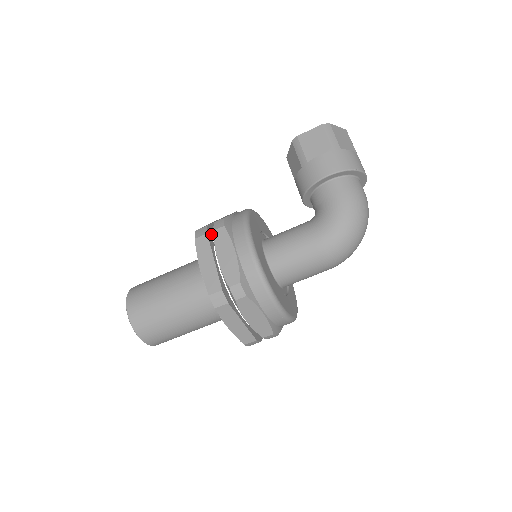
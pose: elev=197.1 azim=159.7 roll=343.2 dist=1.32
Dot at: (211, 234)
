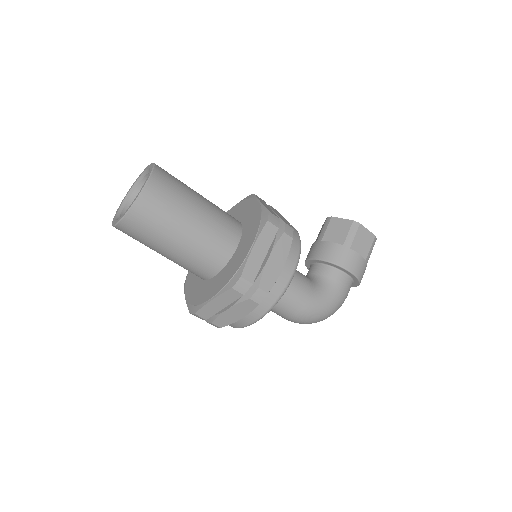
Dot at: occluded
